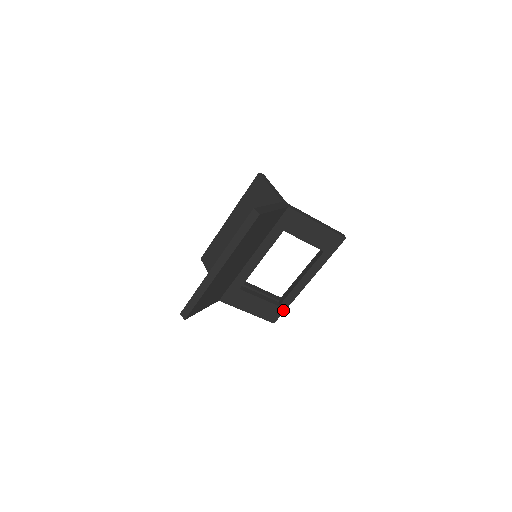
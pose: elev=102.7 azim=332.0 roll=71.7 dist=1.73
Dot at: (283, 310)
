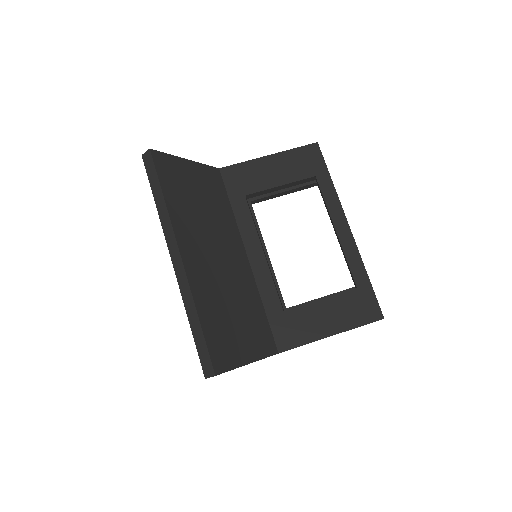
Dot at: (369, 289)
